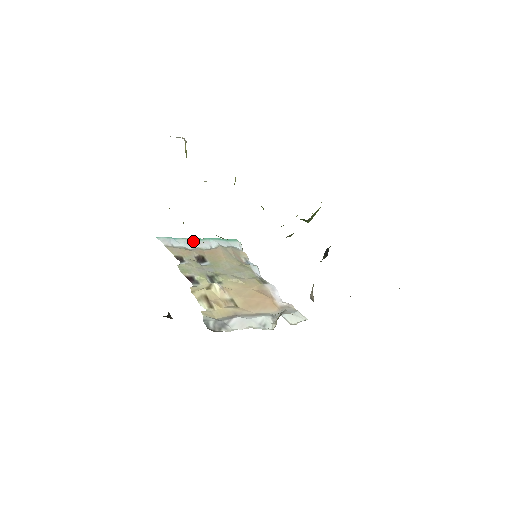
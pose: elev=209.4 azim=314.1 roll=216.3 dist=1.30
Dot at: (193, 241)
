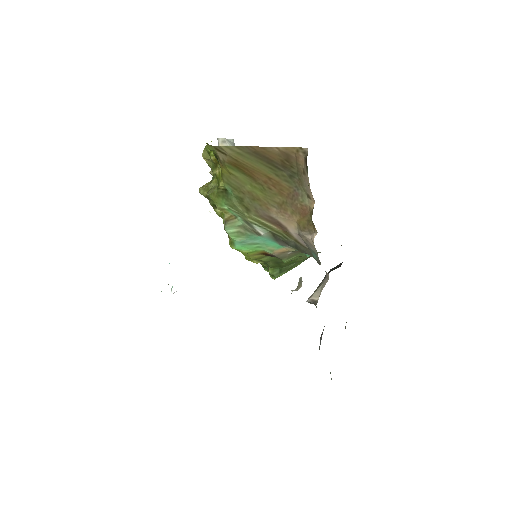
Dot at: occluded
